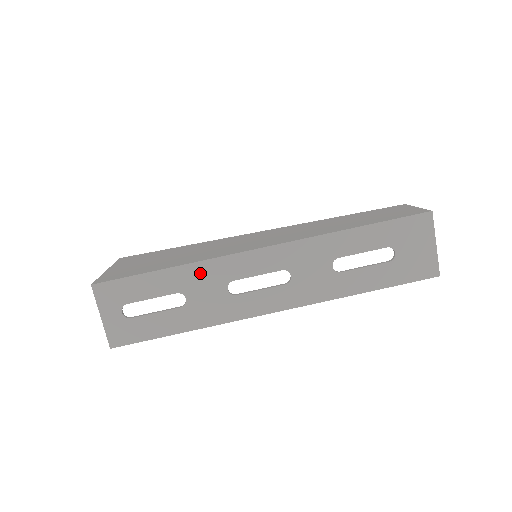
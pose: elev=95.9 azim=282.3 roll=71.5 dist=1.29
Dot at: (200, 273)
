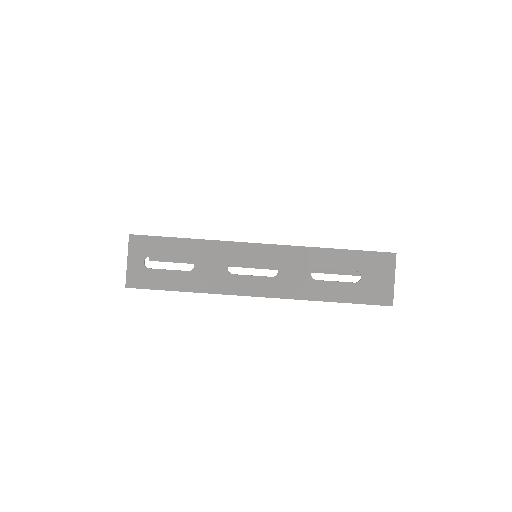
Dot at: (211, 249)
